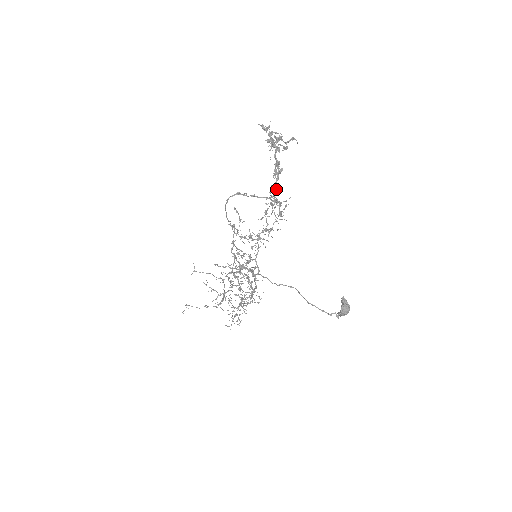
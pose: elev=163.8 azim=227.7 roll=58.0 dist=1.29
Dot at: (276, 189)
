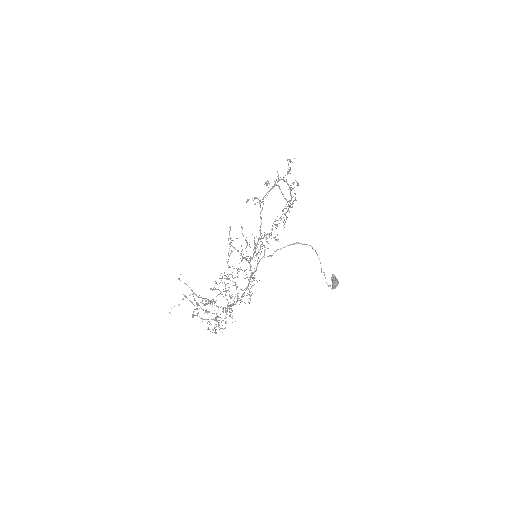
Dot at: occluded
